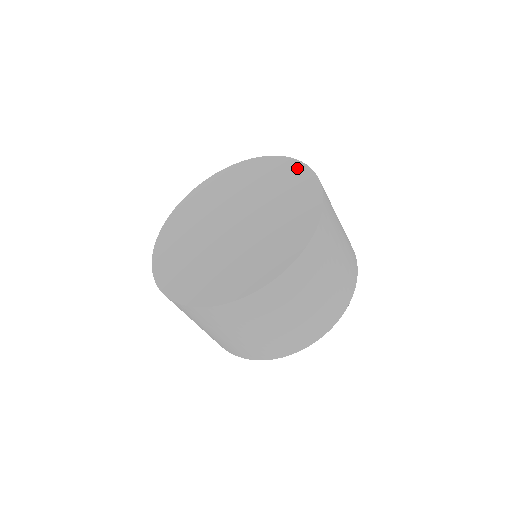
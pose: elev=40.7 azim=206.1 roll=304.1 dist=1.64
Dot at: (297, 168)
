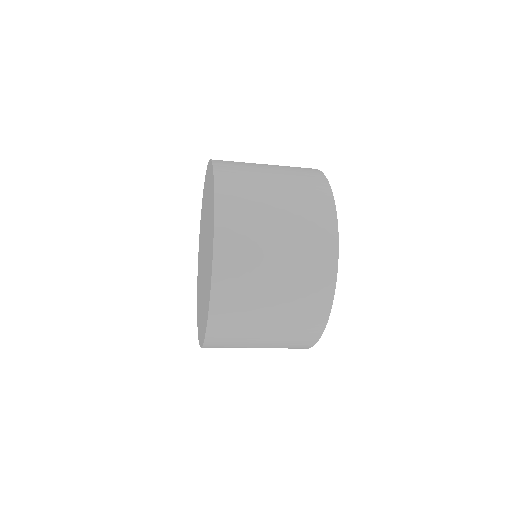
Dot at: (210, 170)
